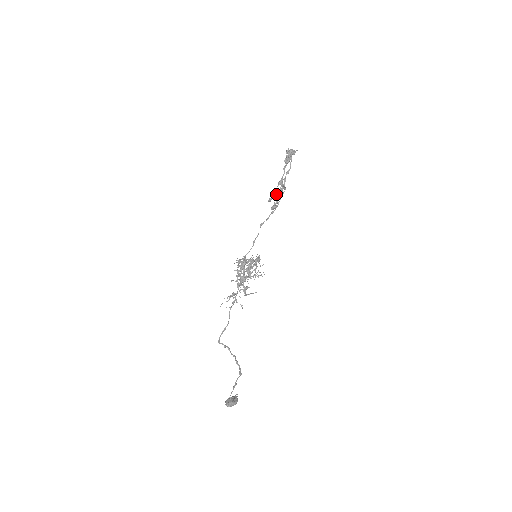
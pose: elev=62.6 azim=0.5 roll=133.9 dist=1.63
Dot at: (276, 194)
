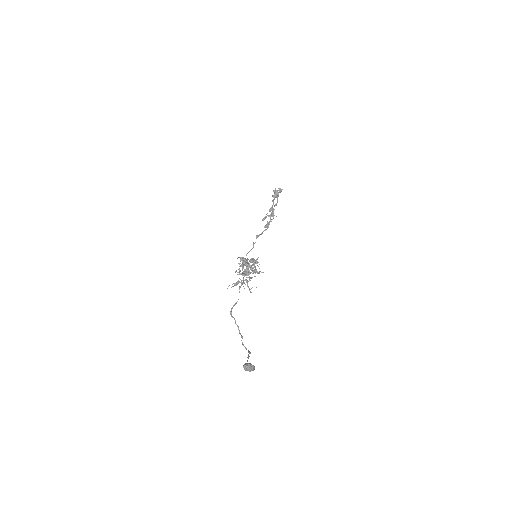
Dot at: (268, 216)
